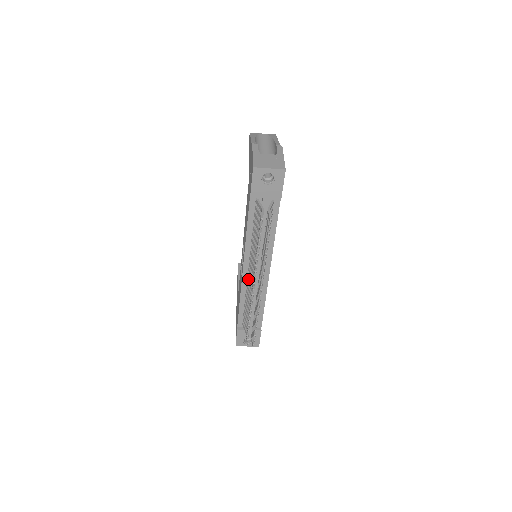
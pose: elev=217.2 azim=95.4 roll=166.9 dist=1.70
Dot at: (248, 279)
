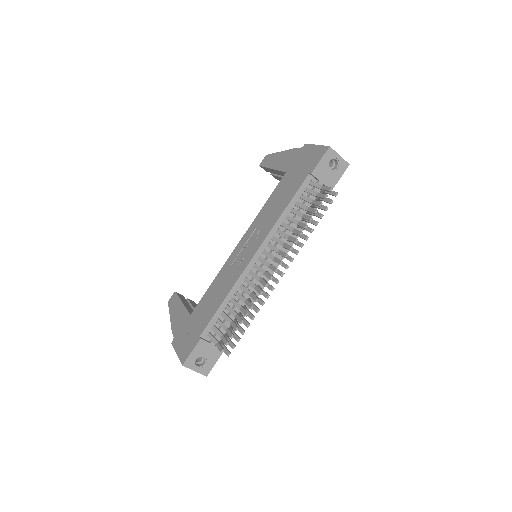
Dot at: (252, 270)
